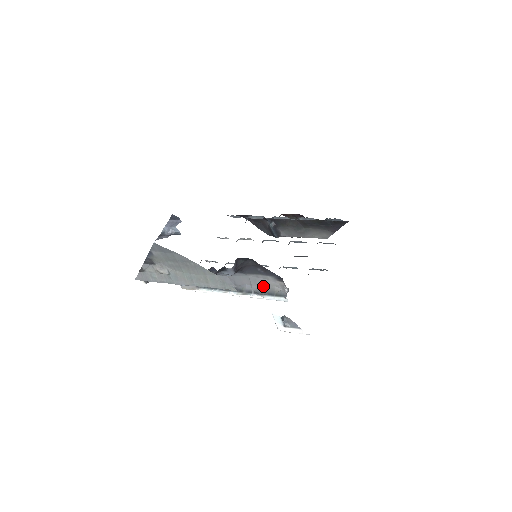
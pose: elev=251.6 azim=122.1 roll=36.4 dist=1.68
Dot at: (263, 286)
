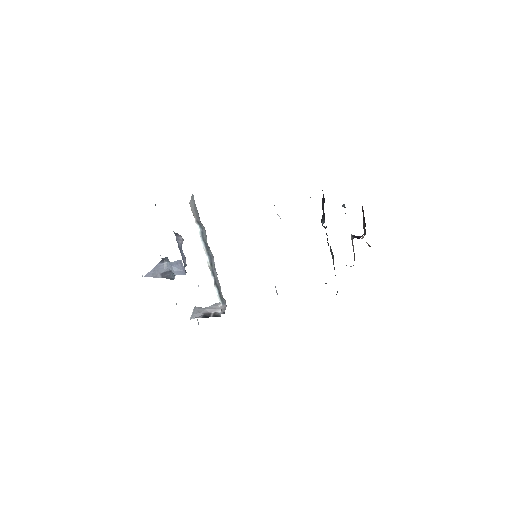
Dot at: (220, 287)
